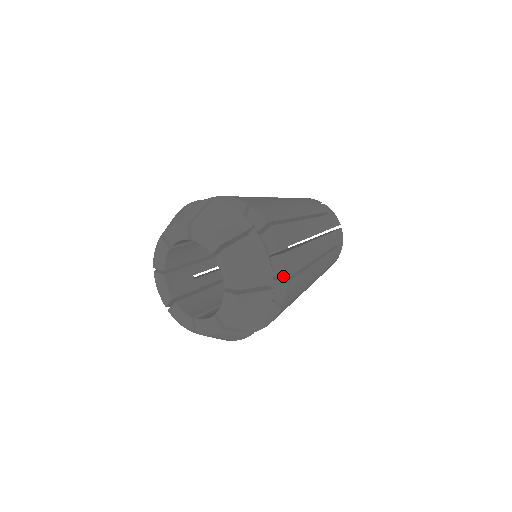
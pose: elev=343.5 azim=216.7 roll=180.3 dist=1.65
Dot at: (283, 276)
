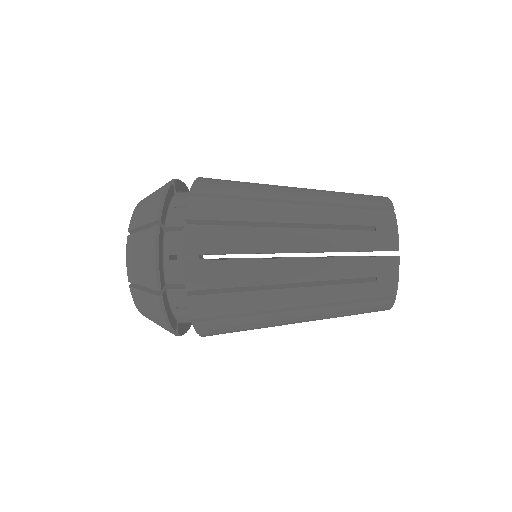
Dot at: occluded
